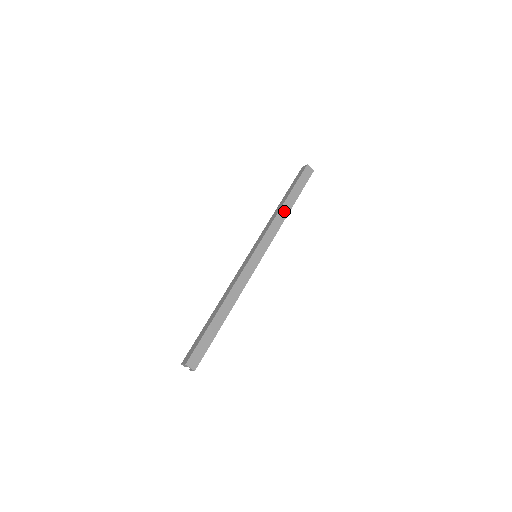
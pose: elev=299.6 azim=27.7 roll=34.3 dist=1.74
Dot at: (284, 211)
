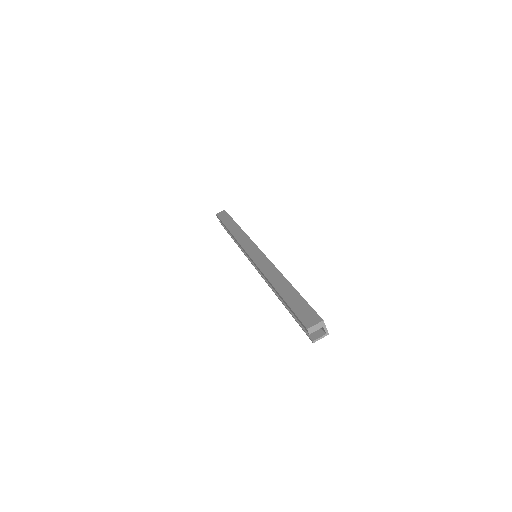
Dot at: occluded
